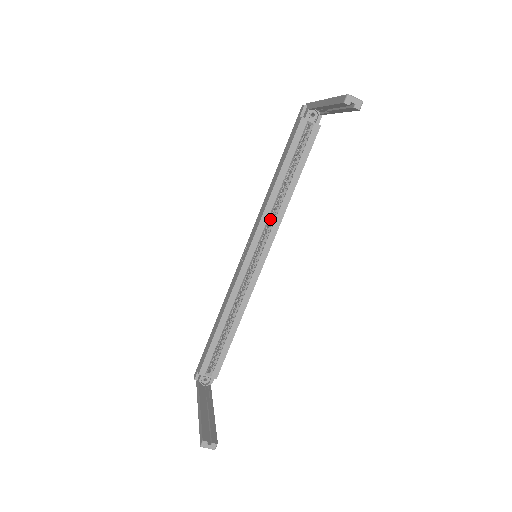
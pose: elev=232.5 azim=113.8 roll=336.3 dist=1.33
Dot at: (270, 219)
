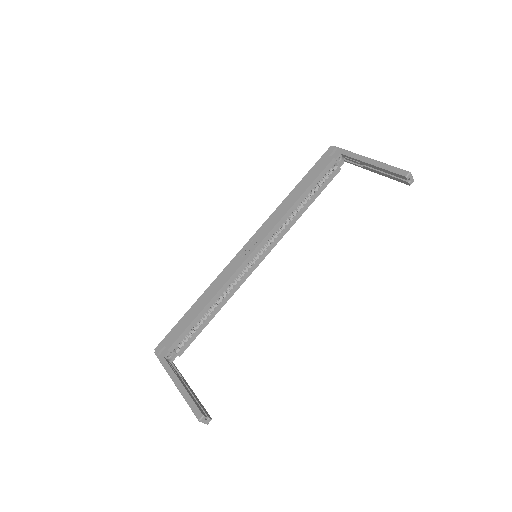
Dot at: occluded
